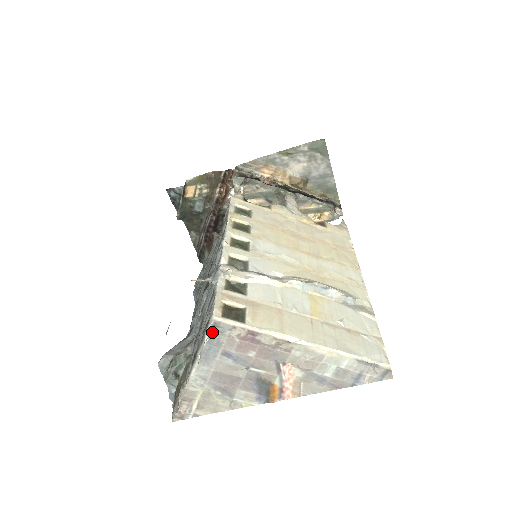
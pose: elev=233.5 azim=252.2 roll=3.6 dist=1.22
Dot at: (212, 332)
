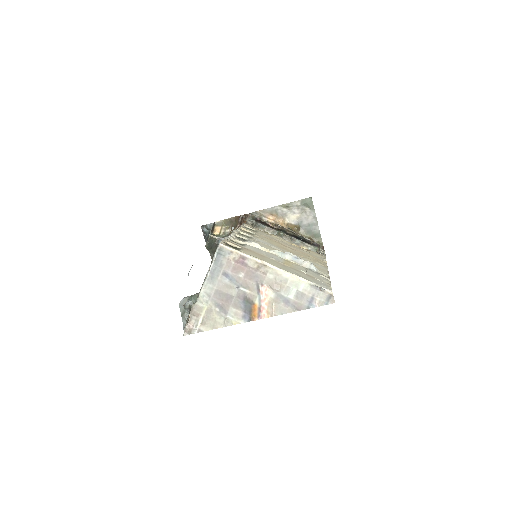
Dot at: (218, 255)
